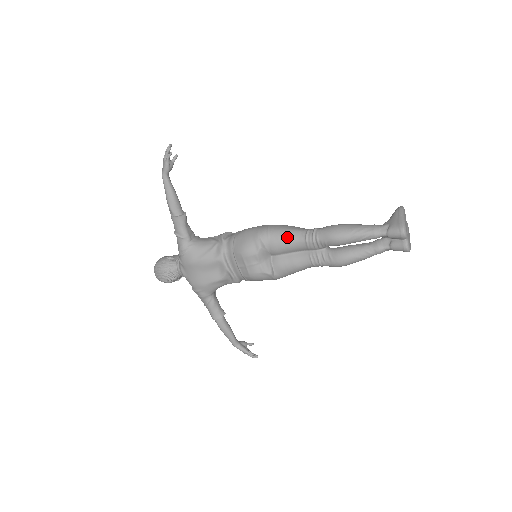
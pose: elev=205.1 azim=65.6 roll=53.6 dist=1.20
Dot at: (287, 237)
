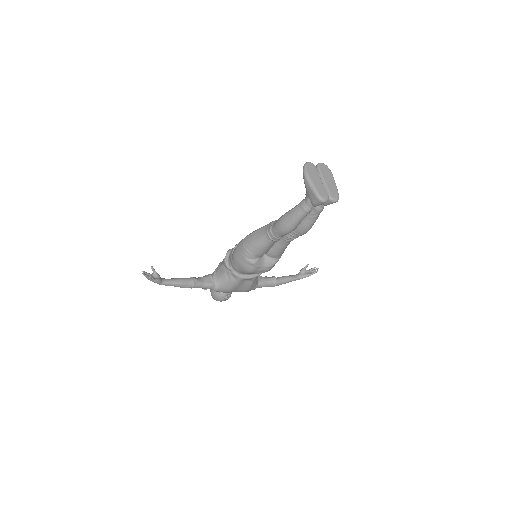
Dot at: (261, 247)
